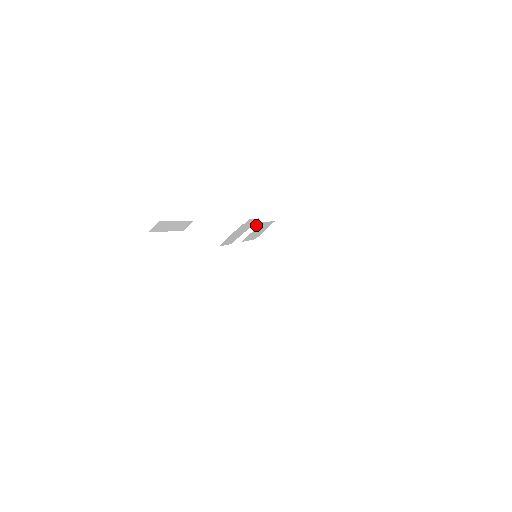
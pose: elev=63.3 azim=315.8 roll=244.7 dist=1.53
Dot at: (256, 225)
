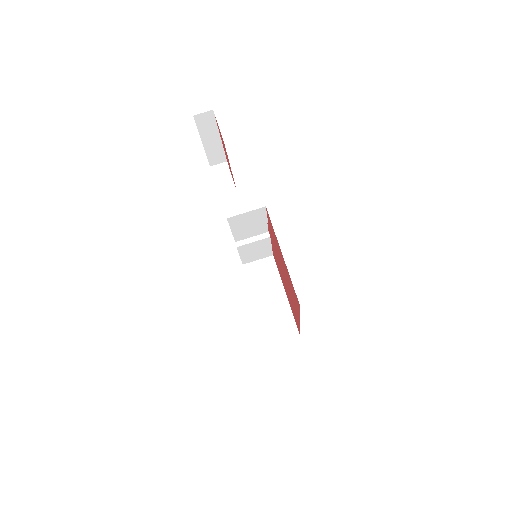
Dot at: (262, 237)
